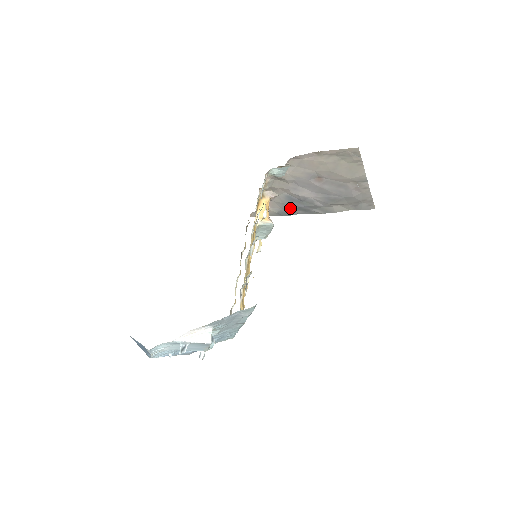
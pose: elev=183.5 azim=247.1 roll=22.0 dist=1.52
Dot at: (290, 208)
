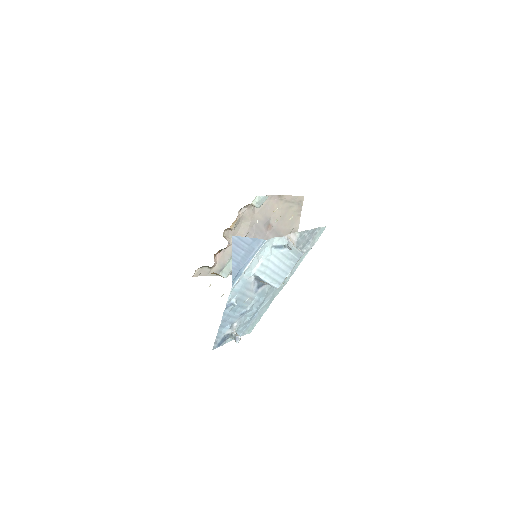
Dot at: occluded
